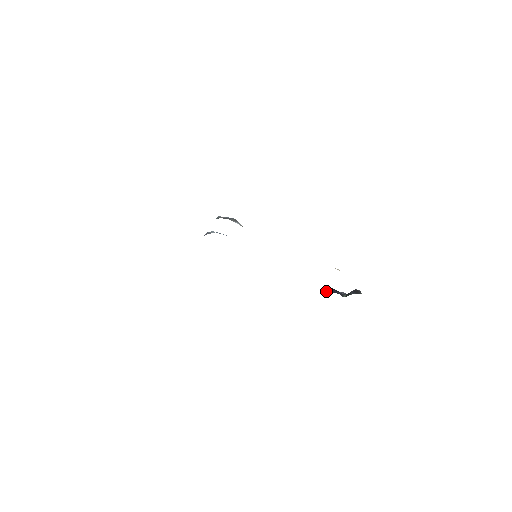
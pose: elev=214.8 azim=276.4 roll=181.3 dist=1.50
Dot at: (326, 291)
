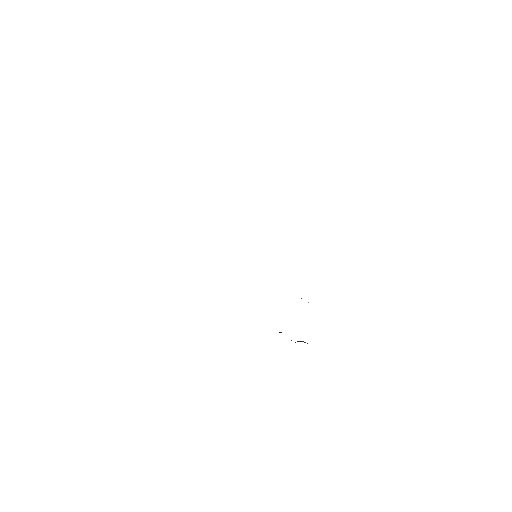
Dot at: occluded
